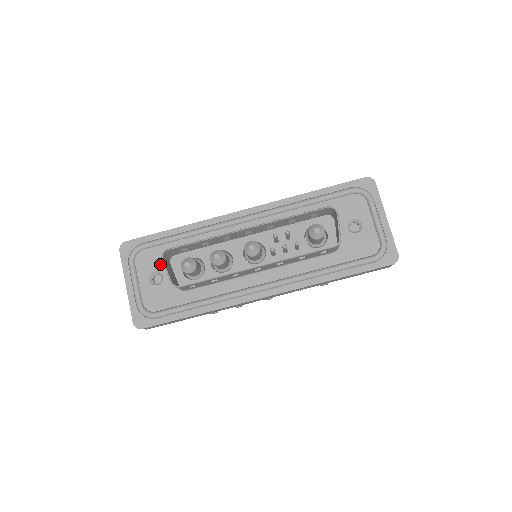
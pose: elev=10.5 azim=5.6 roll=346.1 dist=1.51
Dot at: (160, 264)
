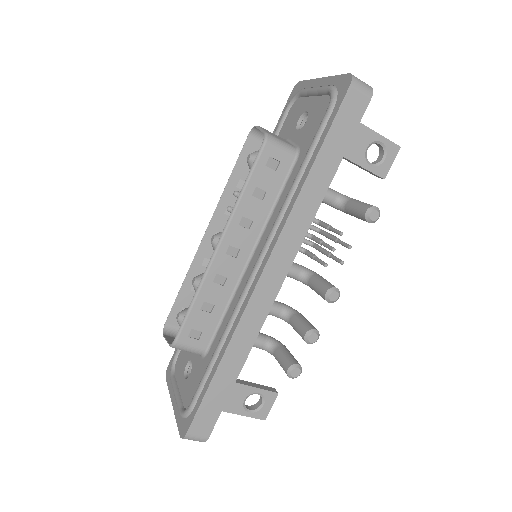
Dot at: (188, 353)
